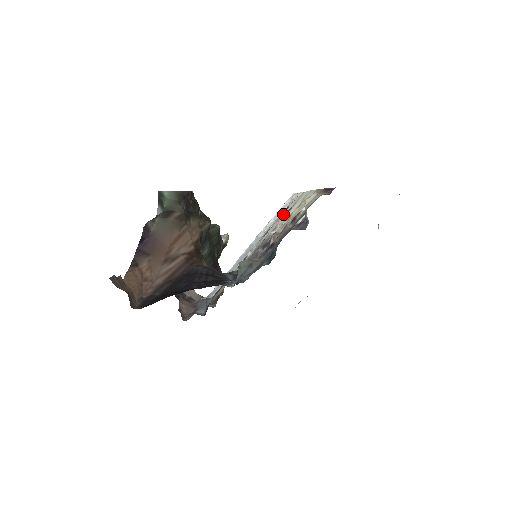
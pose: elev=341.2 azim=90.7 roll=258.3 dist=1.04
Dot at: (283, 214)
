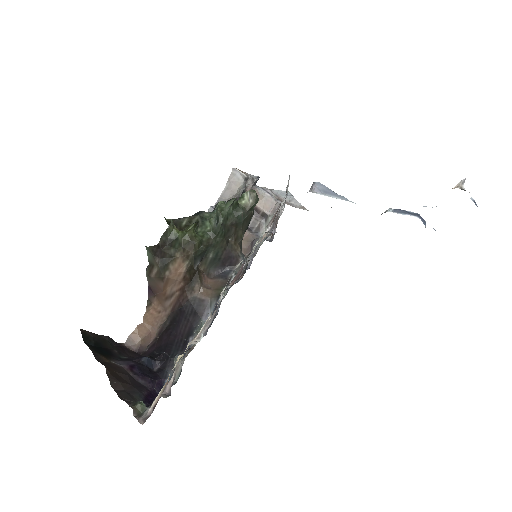
Dot at: occluded
